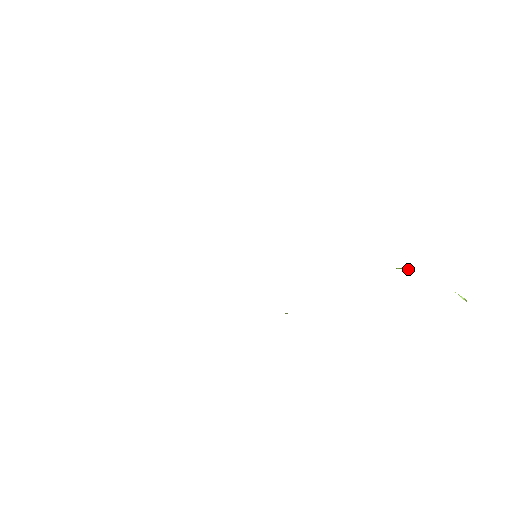
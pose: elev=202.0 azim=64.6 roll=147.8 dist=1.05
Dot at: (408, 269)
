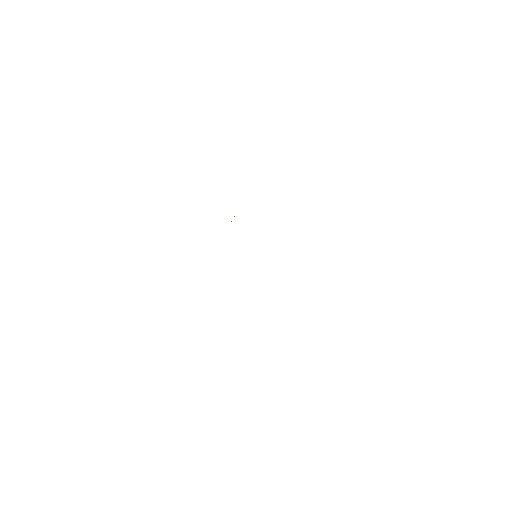
Dot at: occluded
